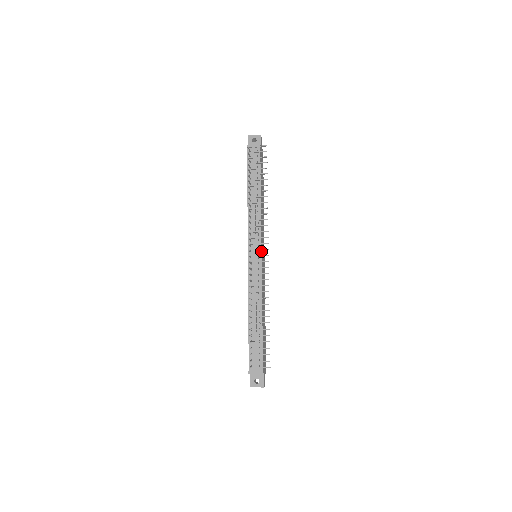
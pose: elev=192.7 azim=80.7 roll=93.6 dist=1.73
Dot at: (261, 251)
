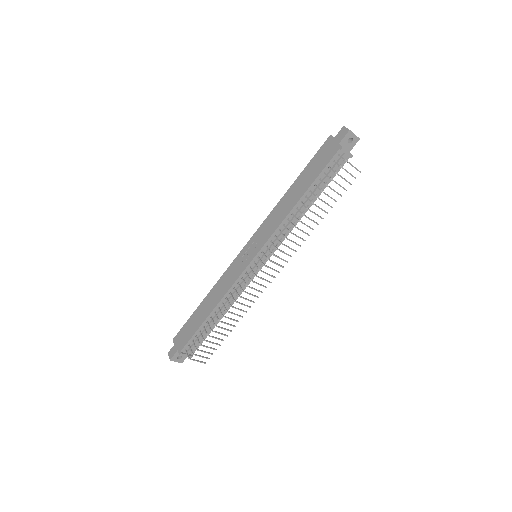
Dot at: occluded
